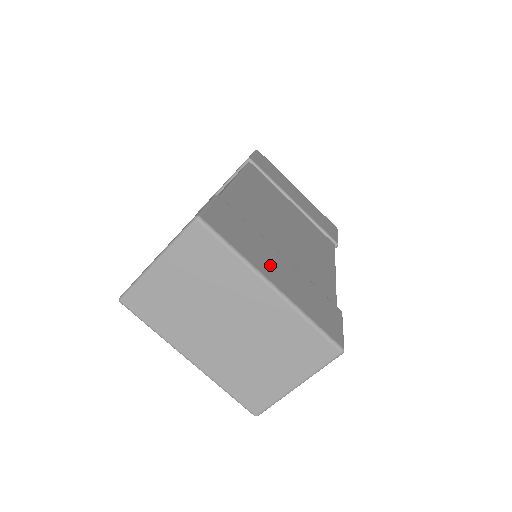
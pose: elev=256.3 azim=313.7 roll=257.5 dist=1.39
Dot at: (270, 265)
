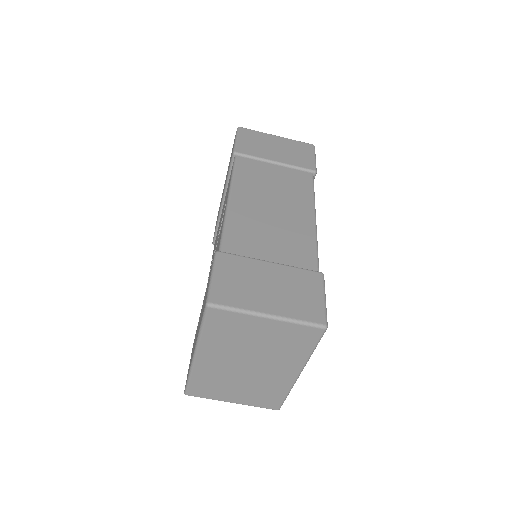
Dot at: occluded
